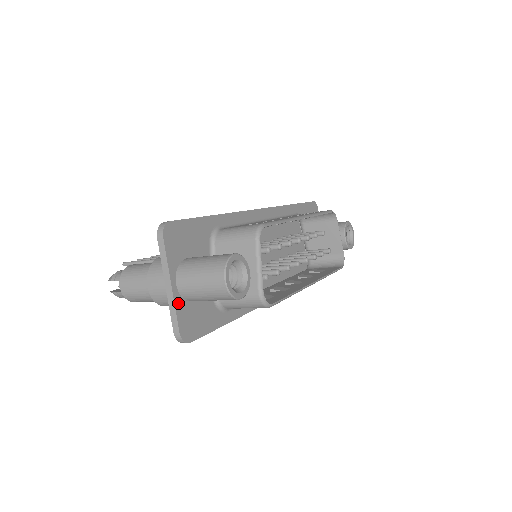
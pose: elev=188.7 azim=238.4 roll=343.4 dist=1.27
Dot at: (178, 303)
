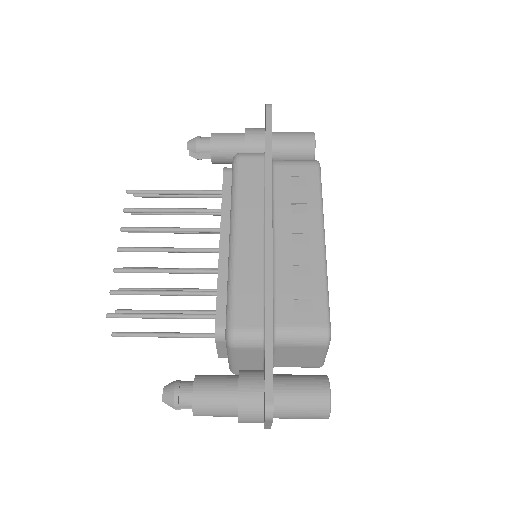
Dot at: occluded
